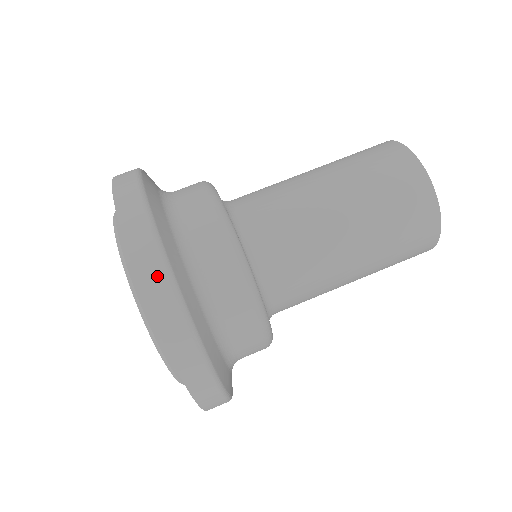
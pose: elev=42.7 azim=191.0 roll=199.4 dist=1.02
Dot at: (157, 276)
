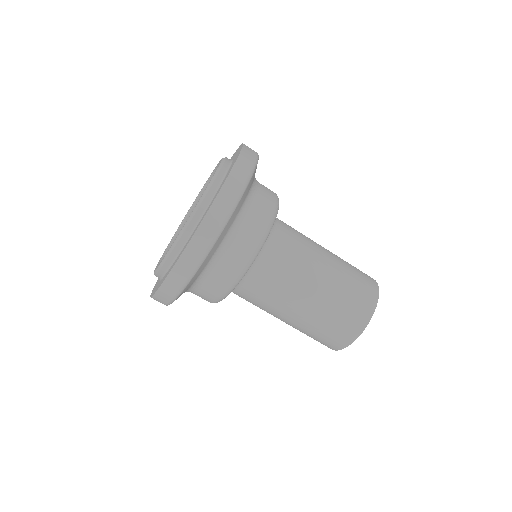
Dot at: (181, 278)
